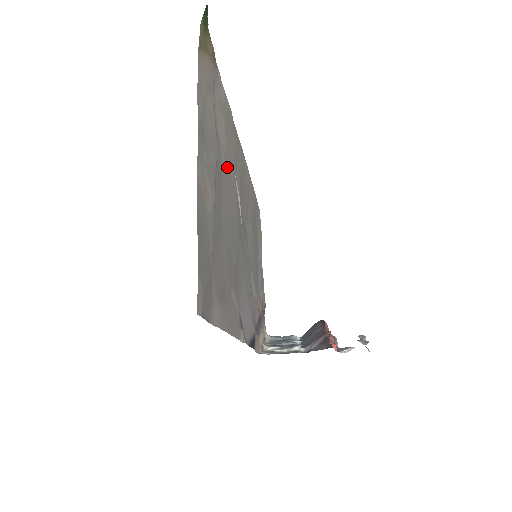
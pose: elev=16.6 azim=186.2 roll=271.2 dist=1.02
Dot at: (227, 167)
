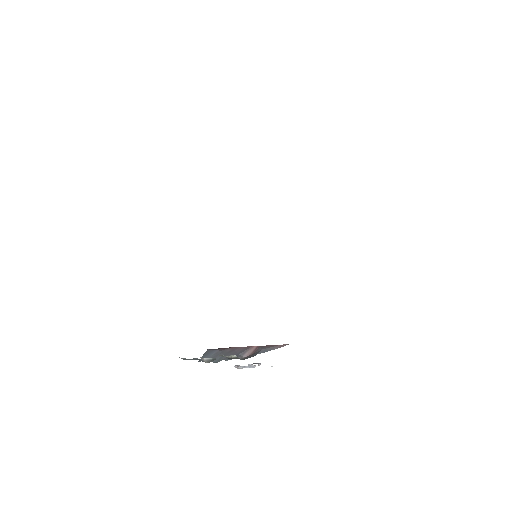
Dot at: occluded
